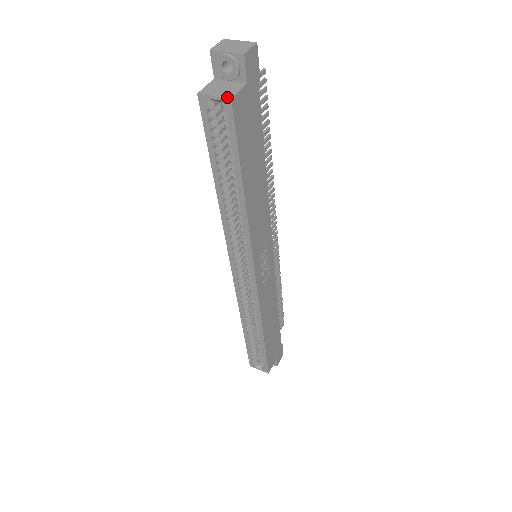
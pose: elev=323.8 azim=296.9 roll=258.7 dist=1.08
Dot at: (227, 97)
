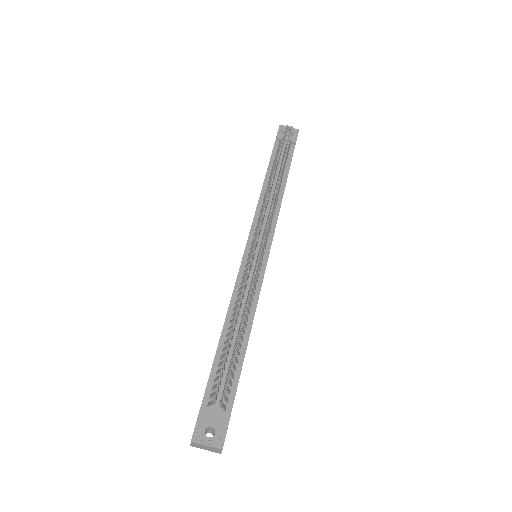
Dot at: occluded
